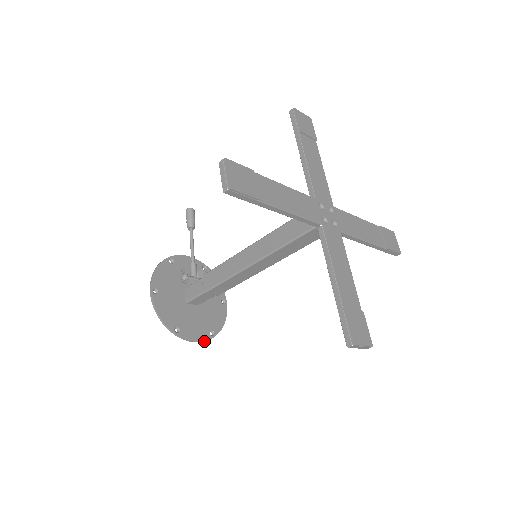
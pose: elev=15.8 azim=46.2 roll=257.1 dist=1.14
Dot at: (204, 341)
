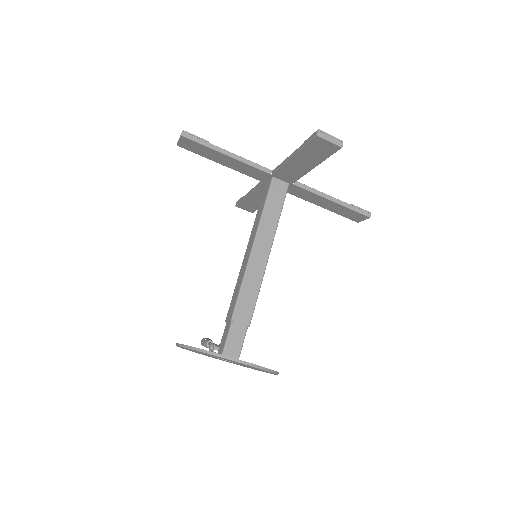
Dot at: (256, 367)
